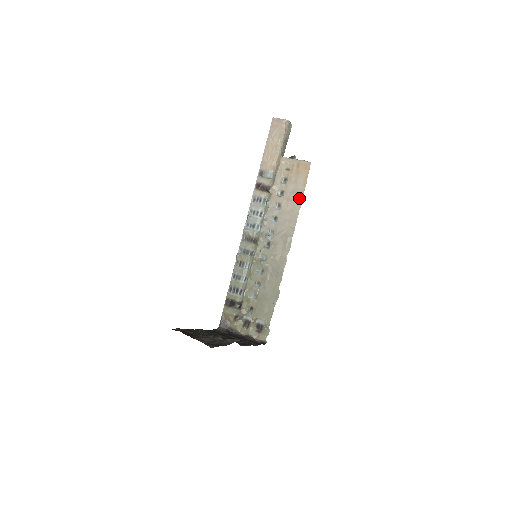
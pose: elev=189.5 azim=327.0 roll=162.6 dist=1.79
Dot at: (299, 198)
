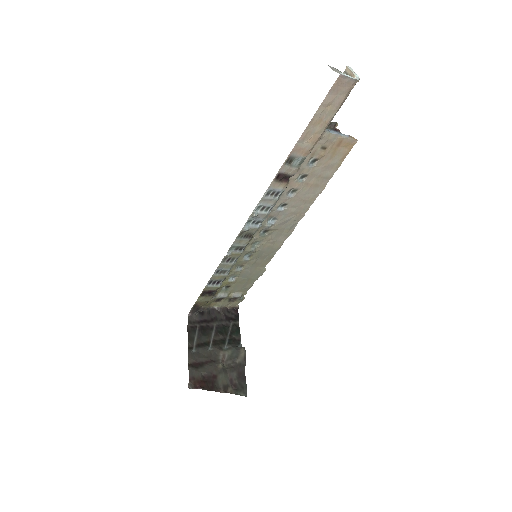
Dot at: (323, 183)
